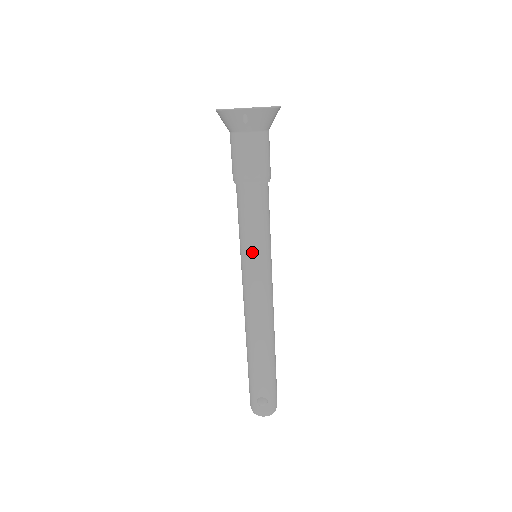
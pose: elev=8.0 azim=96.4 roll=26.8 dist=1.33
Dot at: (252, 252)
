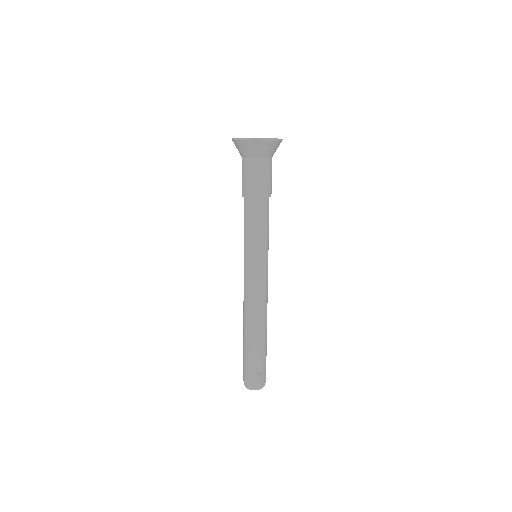
Dot at: (259, 252)
